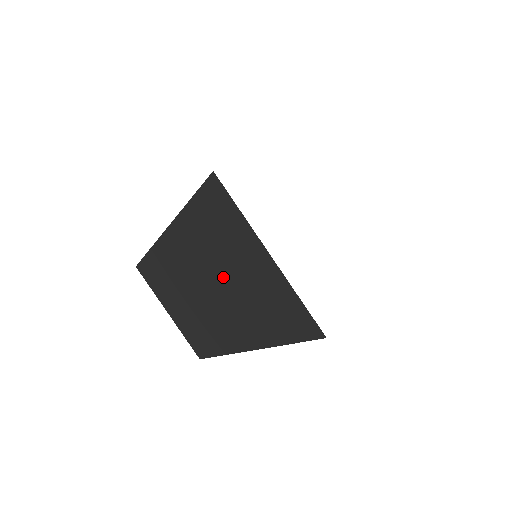
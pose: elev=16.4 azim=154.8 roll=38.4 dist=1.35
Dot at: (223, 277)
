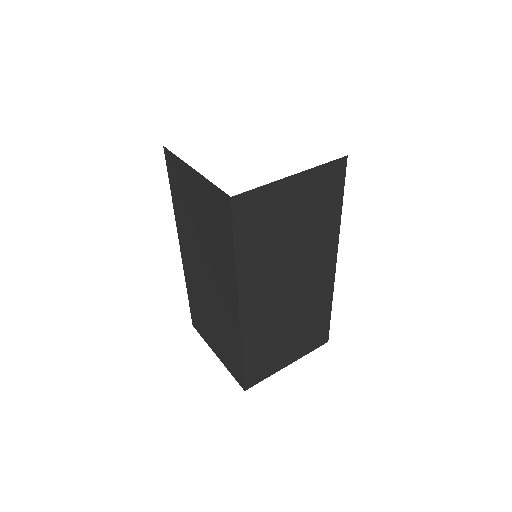
Dot at: (200, 238)
